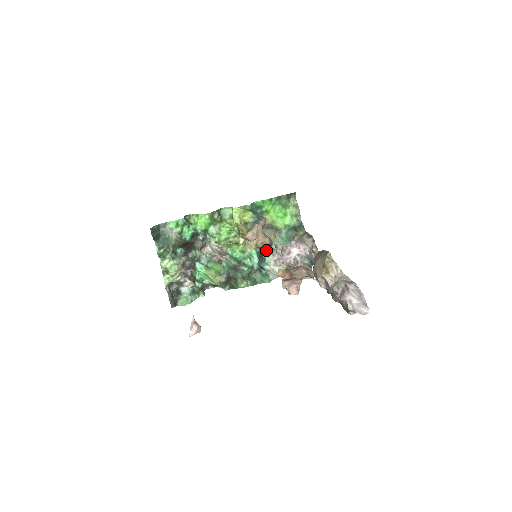
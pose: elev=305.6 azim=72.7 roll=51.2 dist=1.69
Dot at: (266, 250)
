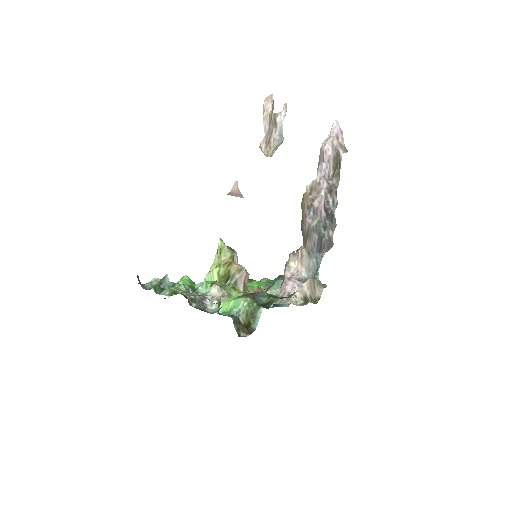
Dot at: (271, 307)
